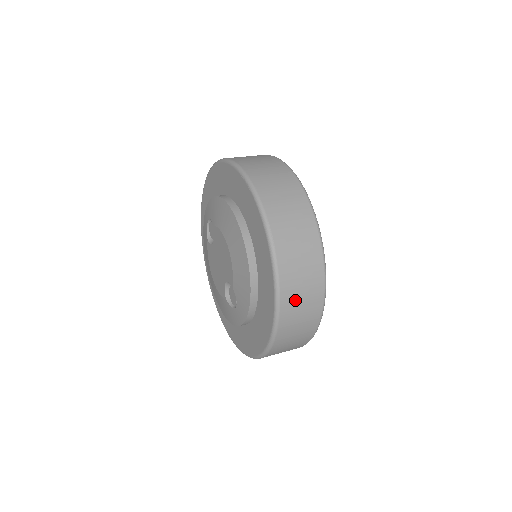
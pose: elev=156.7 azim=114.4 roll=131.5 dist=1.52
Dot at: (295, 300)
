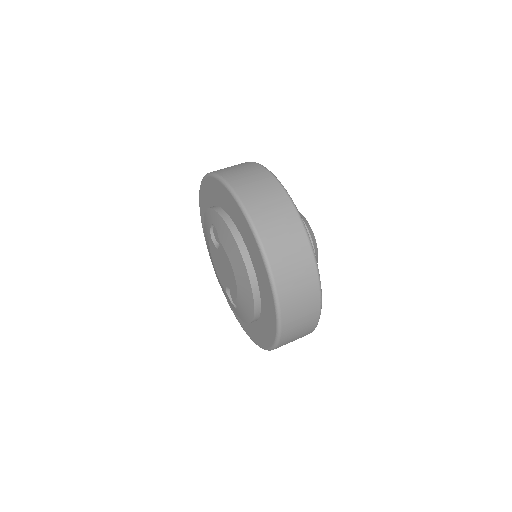
Dot at: (290, 340)
